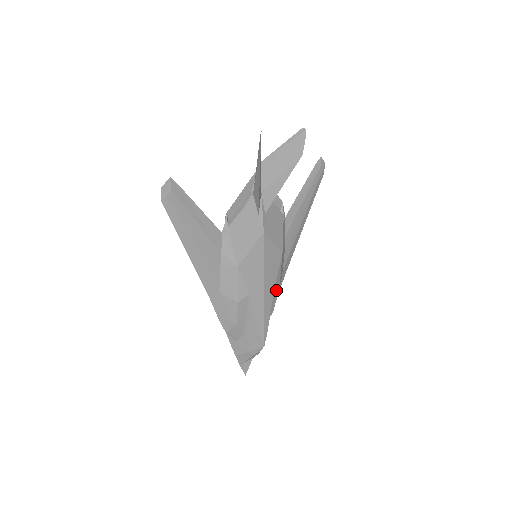
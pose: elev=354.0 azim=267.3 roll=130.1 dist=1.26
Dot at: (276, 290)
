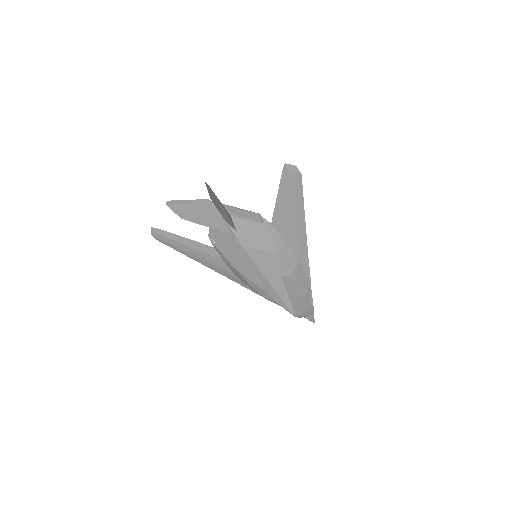
Dot at: (289, 277)
